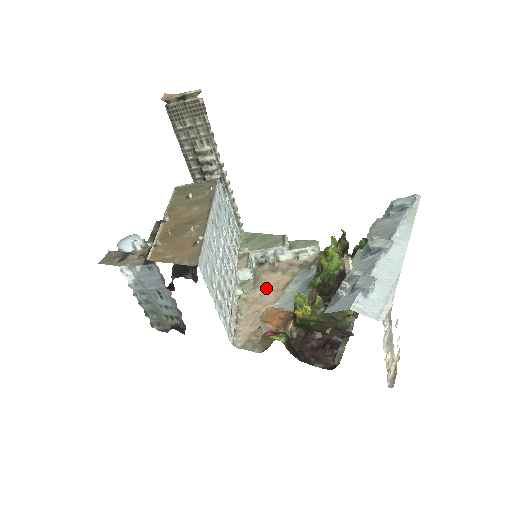
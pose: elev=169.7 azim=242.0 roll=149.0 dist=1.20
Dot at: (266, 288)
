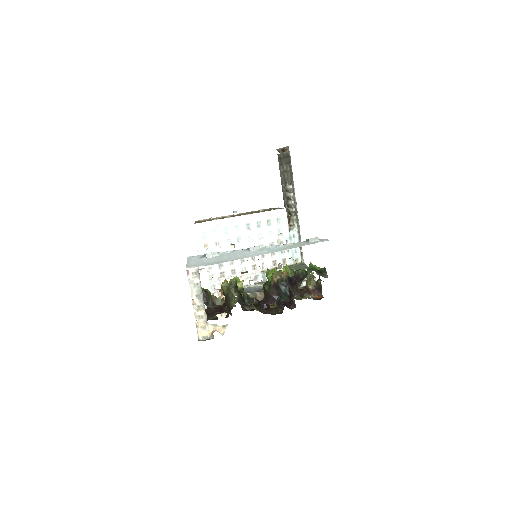
Dot at: occluded
